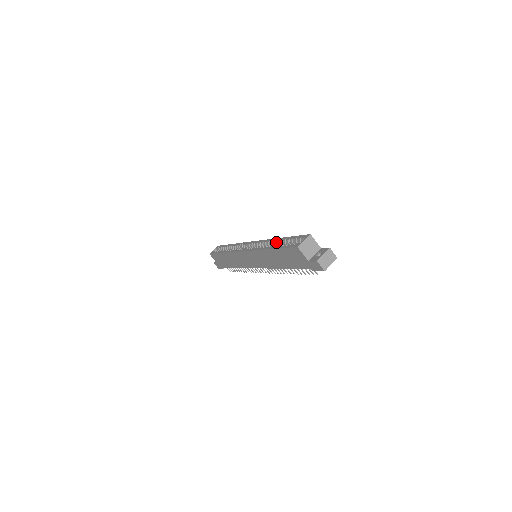
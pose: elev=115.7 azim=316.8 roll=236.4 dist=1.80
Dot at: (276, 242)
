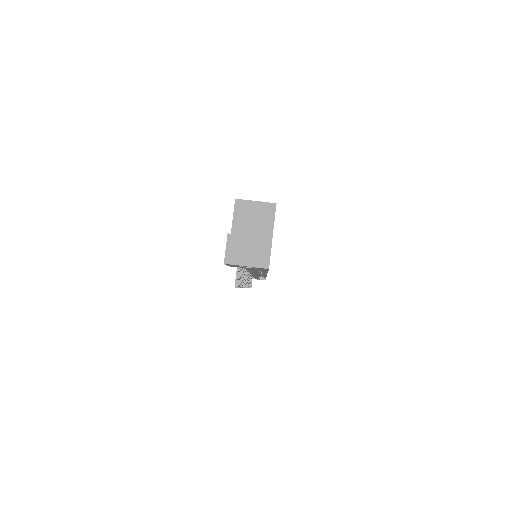
Dot at: occluded
